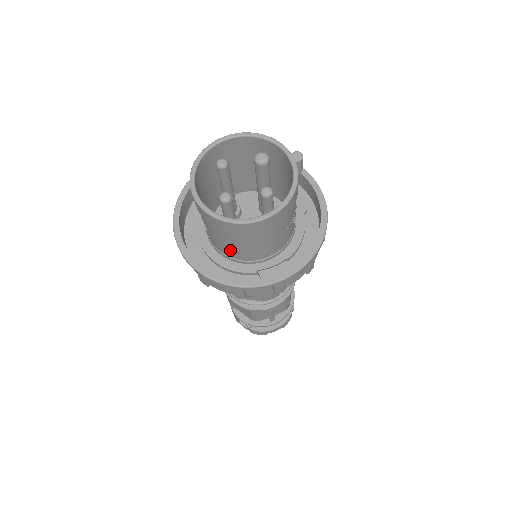
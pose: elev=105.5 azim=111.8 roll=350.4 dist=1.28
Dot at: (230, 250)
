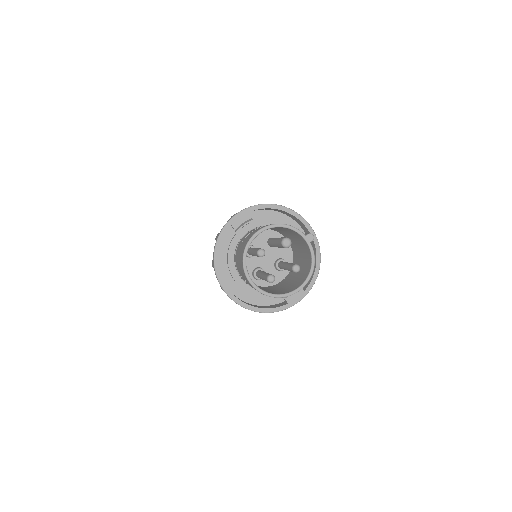
Dot at: occluded
